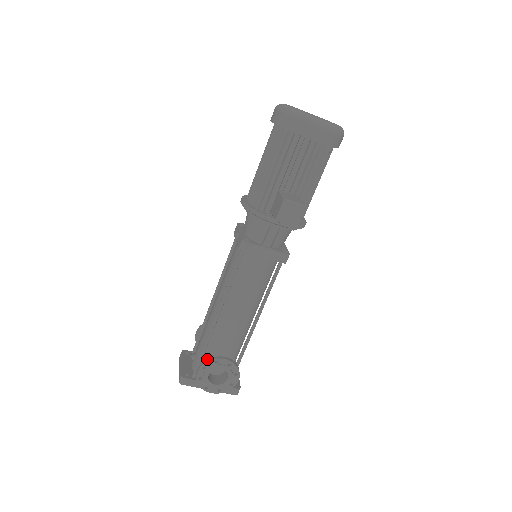
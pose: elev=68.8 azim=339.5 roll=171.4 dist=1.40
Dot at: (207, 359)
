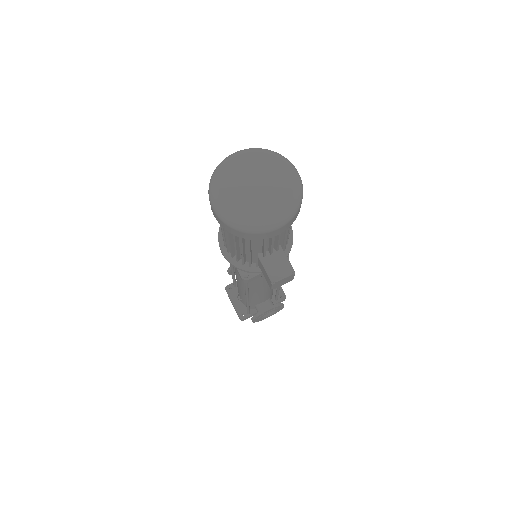
Dot at: (255, 315)
